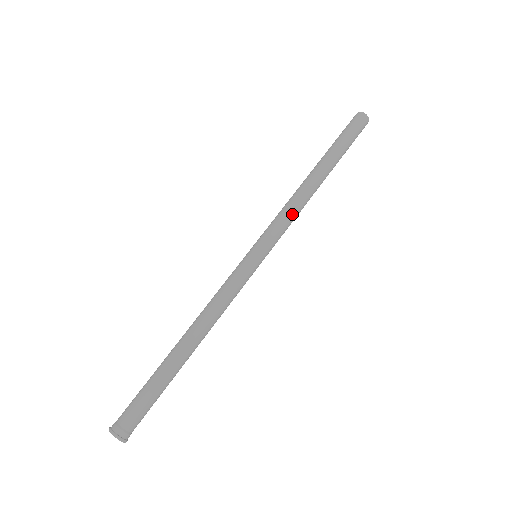
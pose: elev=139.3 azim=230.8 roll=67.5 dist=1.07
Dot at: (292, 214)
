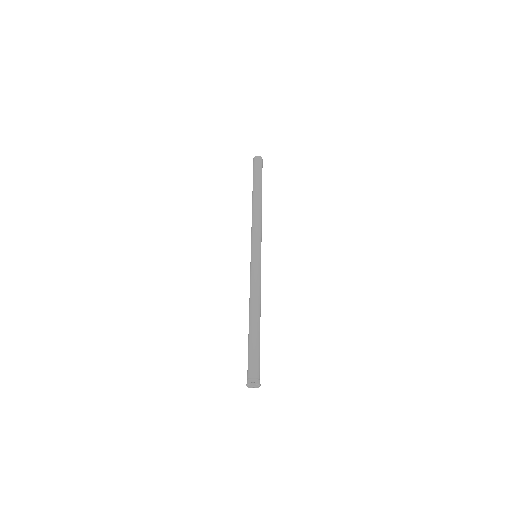
Dot at: (260, 225)
